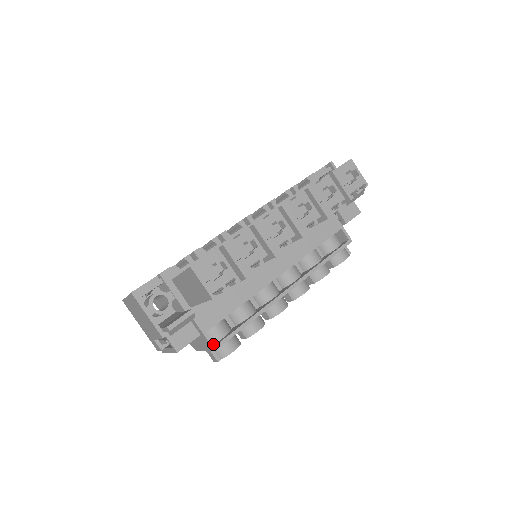
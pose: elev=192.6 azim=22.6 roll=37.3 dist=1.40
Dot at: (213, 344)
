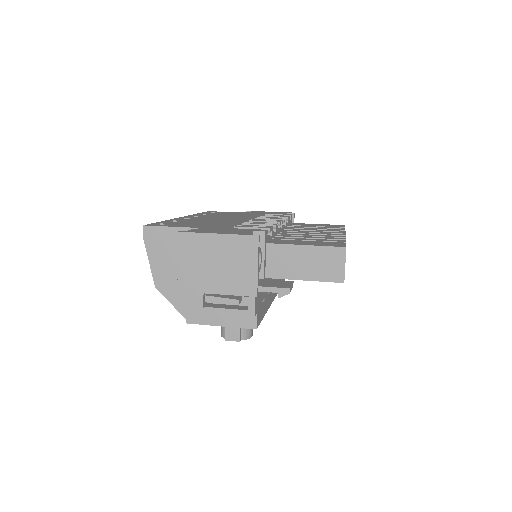
Dot at: (257, 322)
